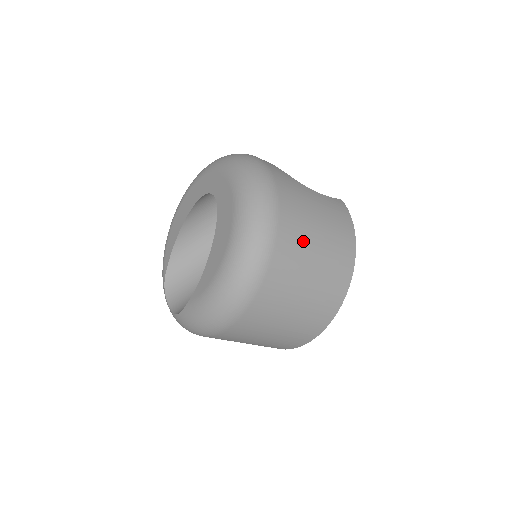
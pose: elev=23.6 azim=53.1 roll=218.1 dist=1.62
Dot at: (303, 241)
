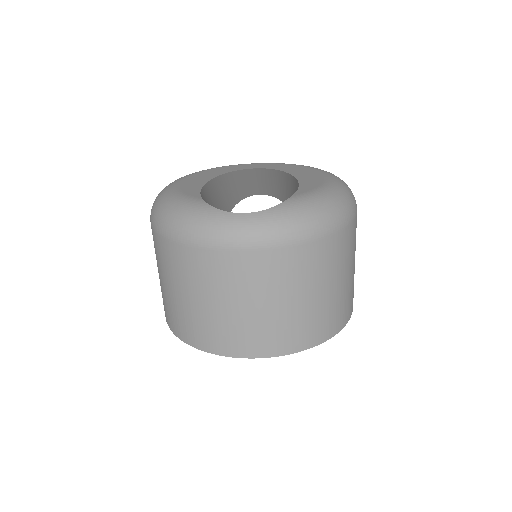
Dot at: occluded
